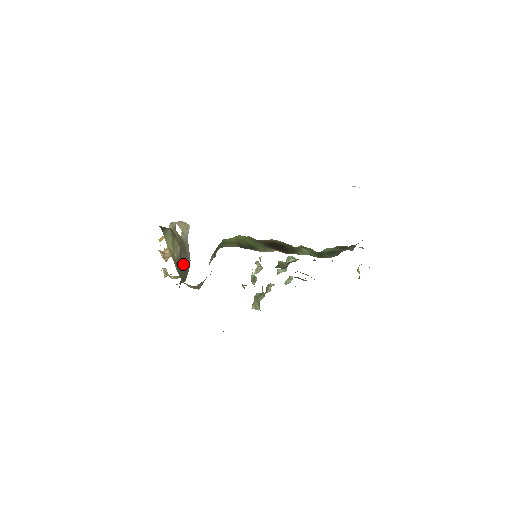
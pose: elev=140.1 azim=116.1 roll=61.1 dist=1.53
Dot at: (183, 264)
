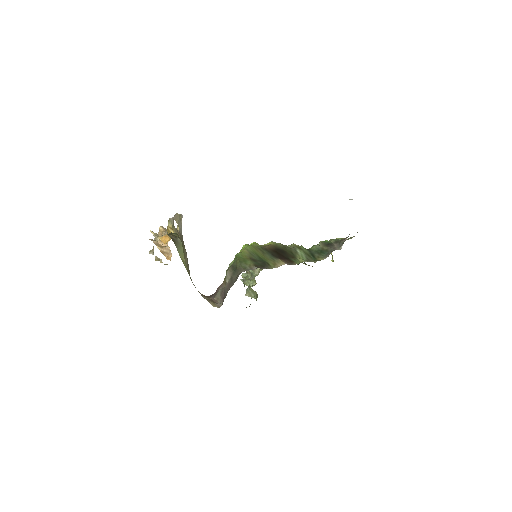
Dot at: occluded
